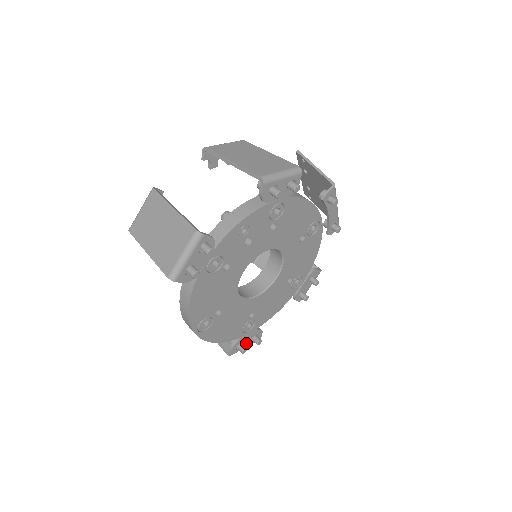
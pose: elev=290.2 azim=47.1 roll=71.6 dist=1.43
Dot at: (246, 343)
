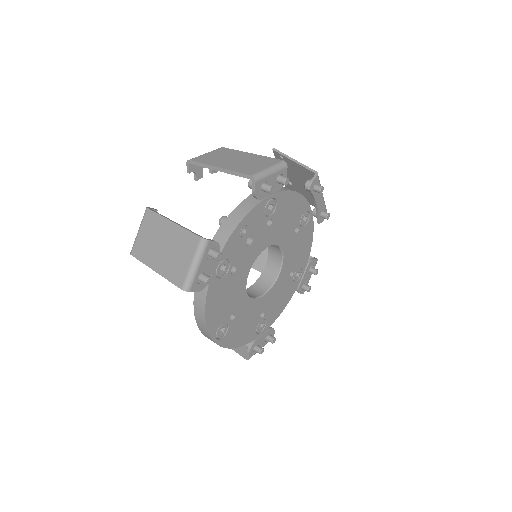
Dot at: (261, 344)
